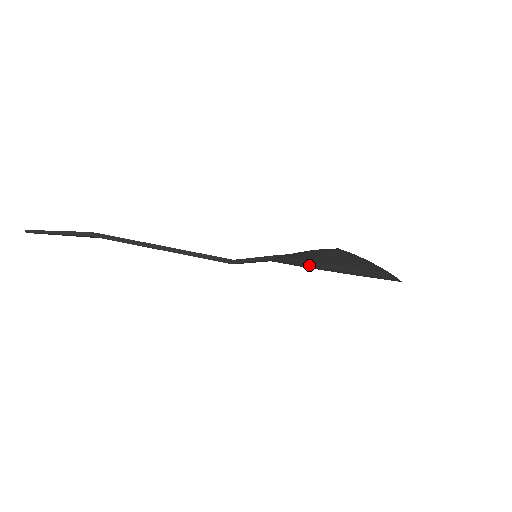
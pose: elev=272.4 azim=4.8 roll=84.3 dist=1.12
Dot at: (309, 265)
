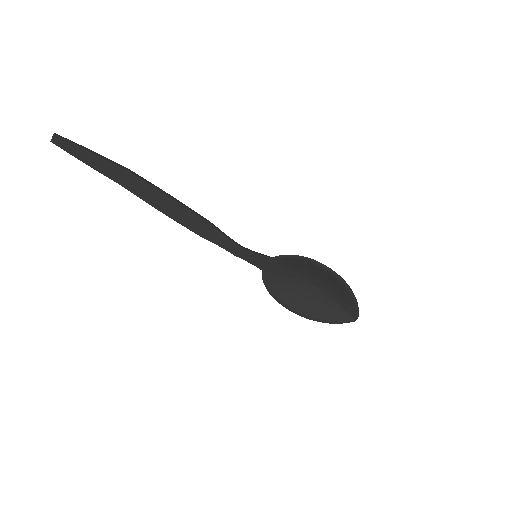
Dot at: (313, 259)
